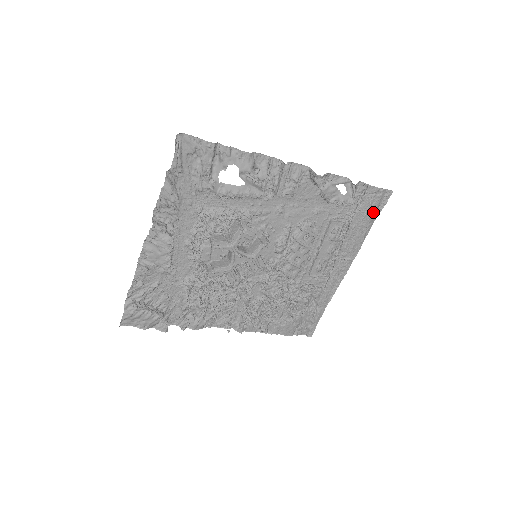
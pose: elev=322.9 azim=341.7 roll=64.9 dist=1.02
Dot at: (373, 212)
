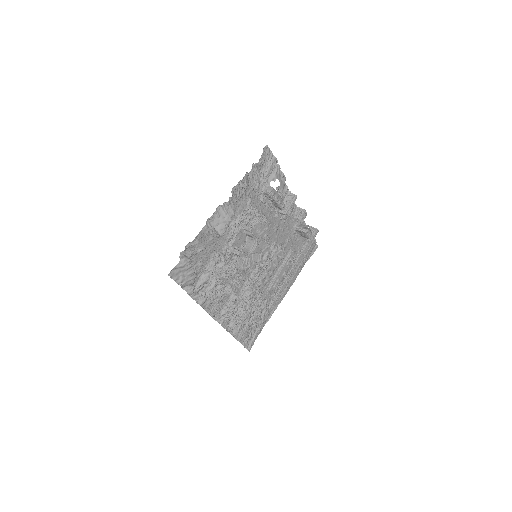
Dot at: (308, 256)
